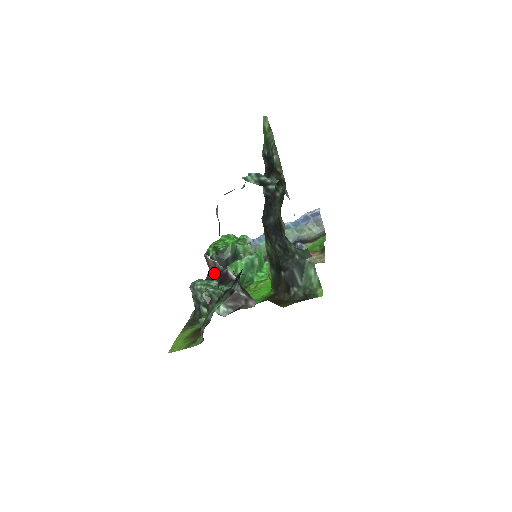
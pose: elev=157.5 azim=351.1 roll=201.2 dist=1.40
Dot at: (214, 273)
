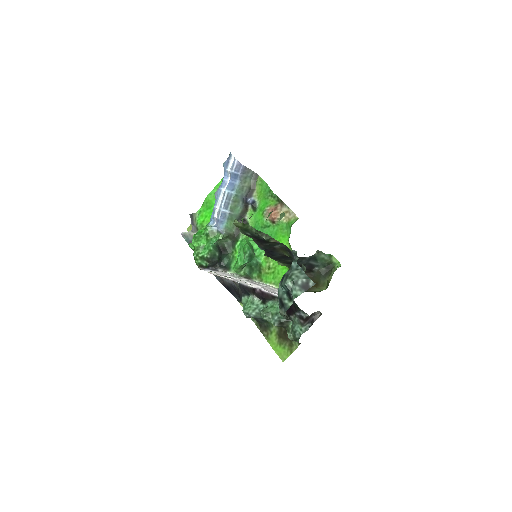
Dot at: (229, 280)
